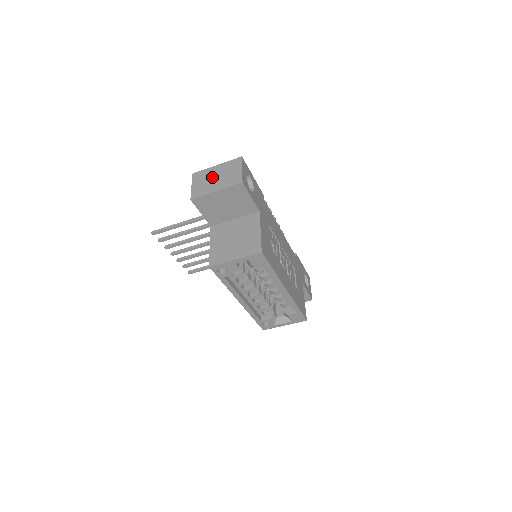
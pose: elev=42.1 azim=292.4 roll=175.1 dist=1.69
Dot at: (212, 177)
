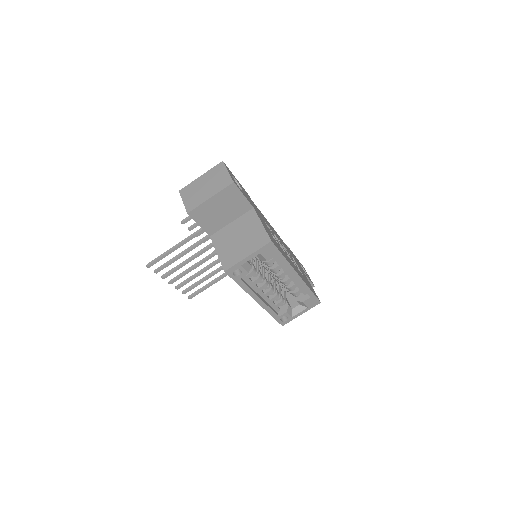
Dot at: (201, 187)
